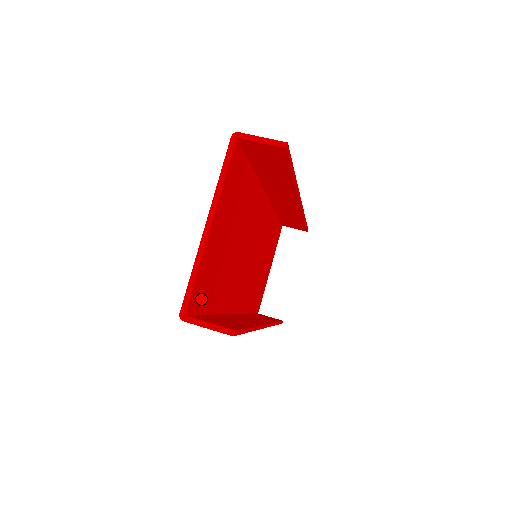
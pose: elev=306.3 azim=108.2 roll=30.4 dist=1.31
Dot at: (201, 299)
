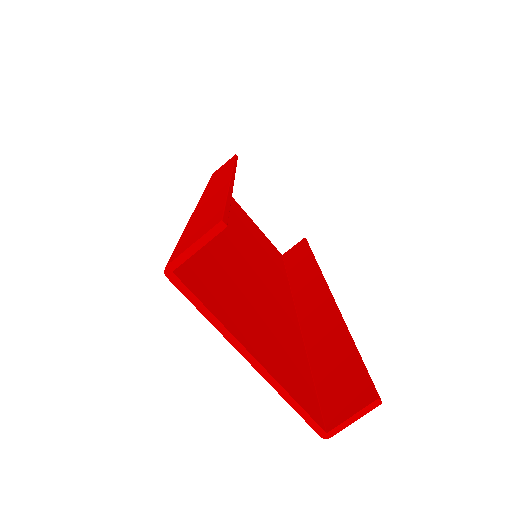
Dot at: (307, 390)
